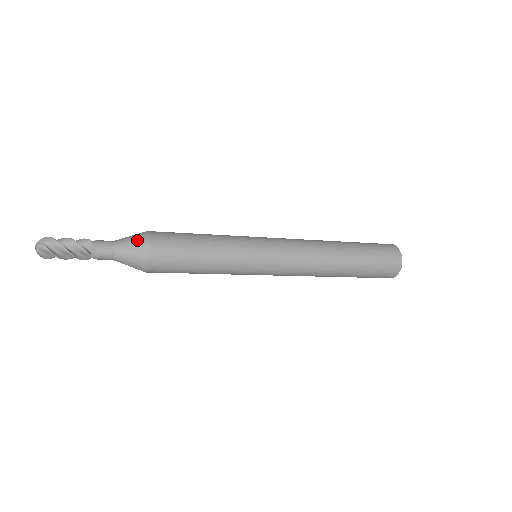
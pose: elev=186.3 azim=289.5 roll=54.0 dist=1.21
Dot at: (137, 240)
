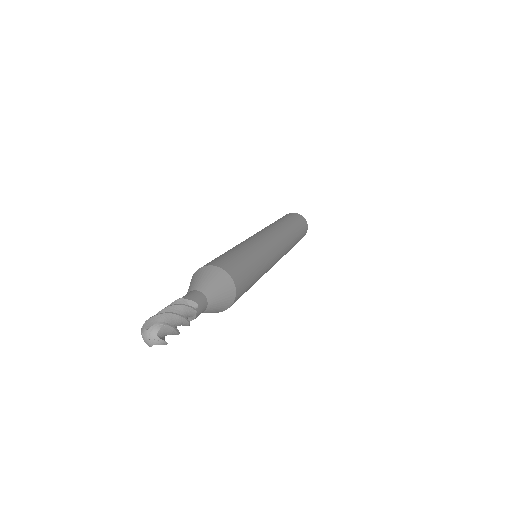
Dot at: (210, 274)
